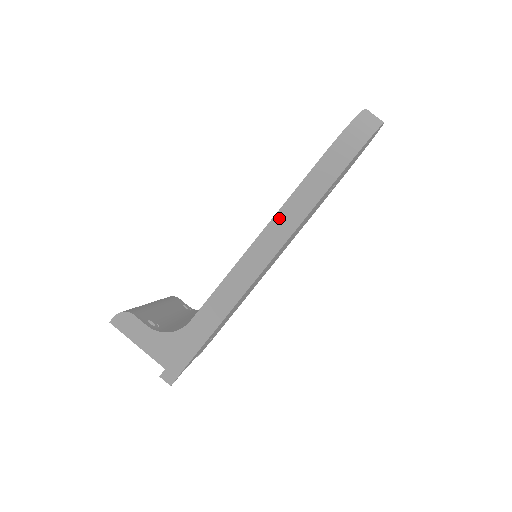
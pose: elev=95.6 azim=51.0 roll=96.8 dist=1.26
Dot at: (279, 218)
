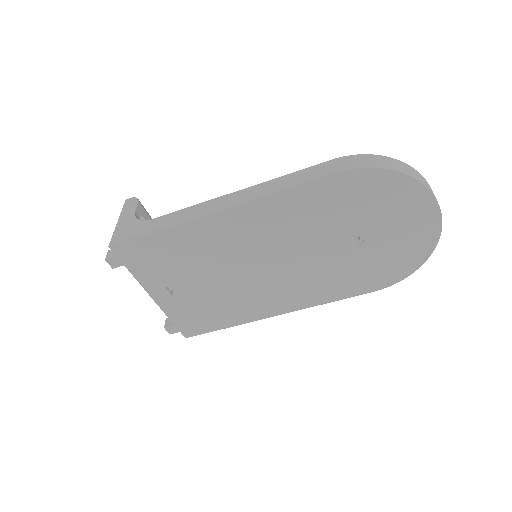
Dot at: (265, 184)
